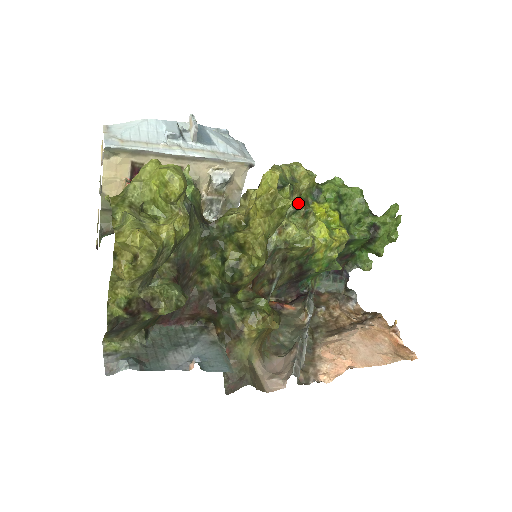
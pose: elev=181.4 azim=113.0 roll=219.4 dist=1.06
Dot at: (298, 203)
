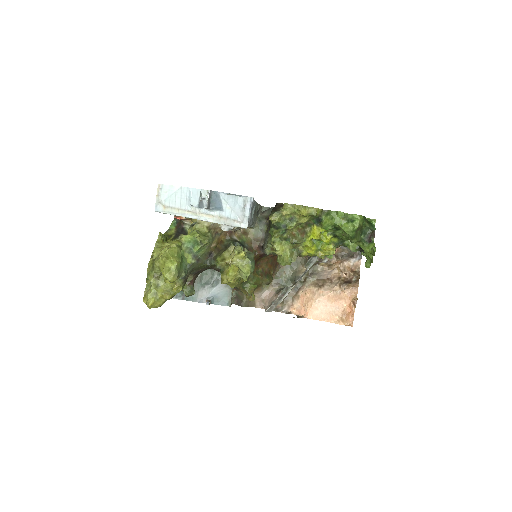
Dot at: (299, 226)
